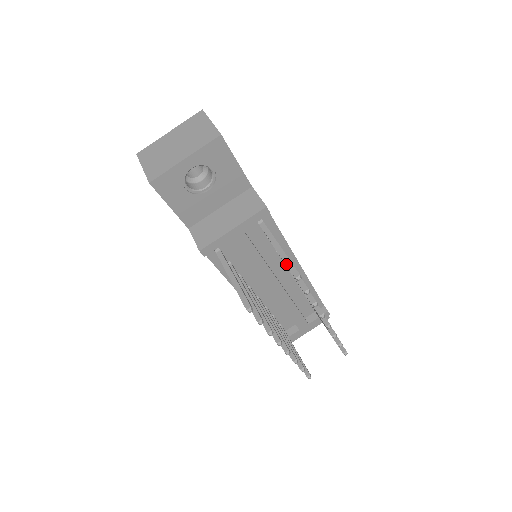
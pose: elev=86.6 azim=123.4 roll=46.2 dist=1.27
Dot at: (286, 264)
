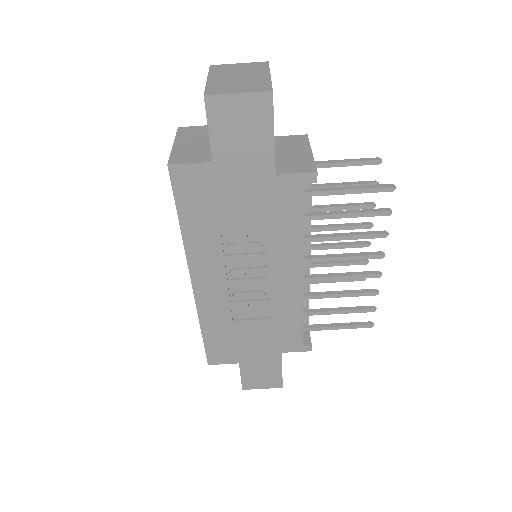
Dot at: (361, 160)
